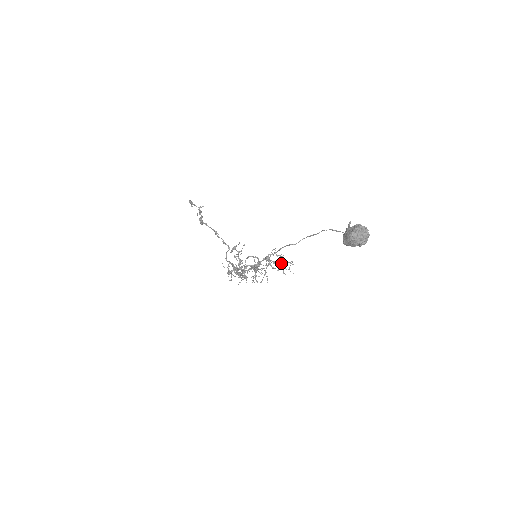
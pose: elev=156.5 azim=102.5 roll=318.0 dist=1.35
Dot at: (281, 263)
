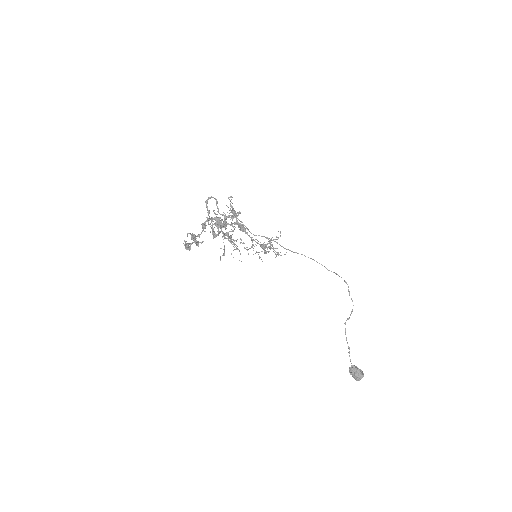
Dot at: occluded
